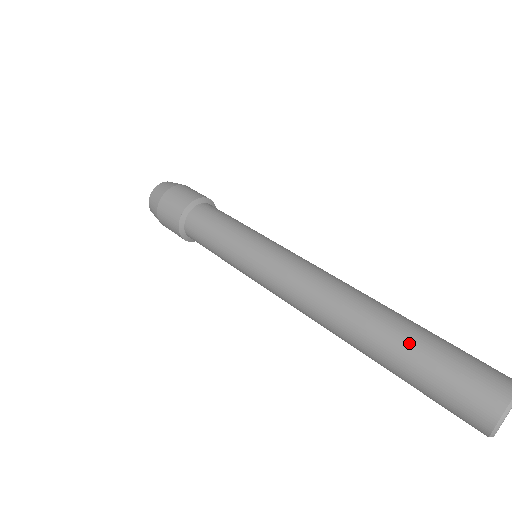
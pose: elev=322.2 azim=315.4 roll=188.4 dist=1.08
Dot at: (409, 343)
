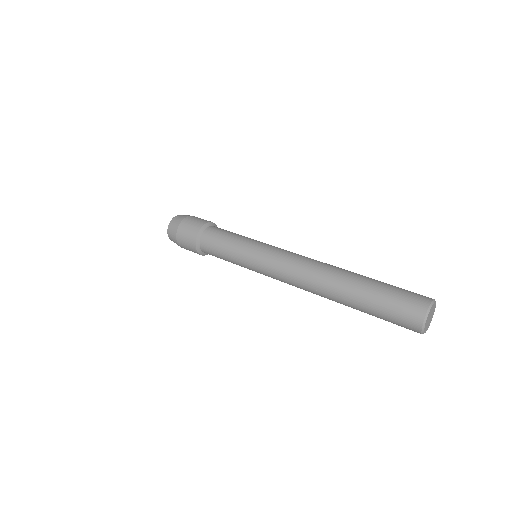
Dot at: (374, 279)
